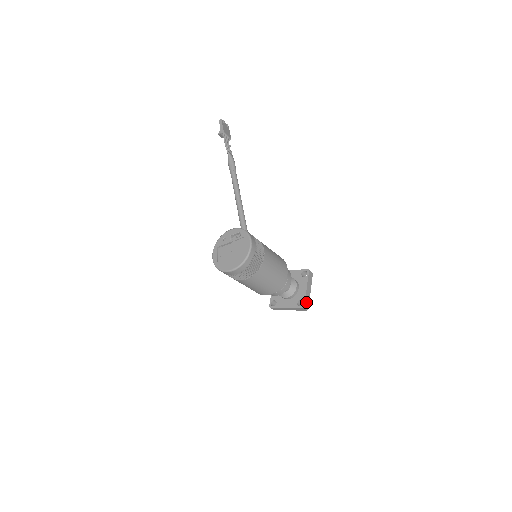
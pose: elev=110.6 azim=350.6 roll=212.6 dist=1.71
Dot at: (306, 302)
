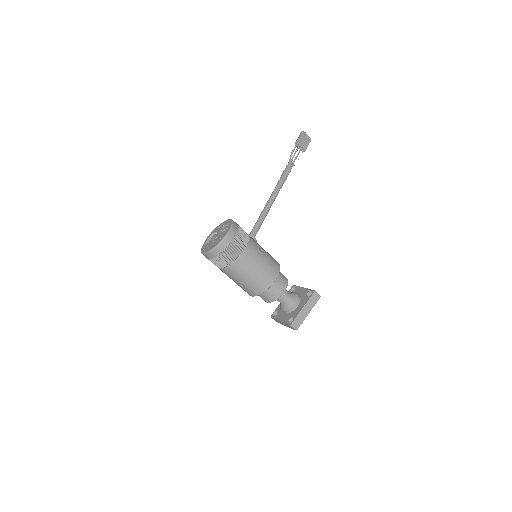
Dot at: (296, 321)
